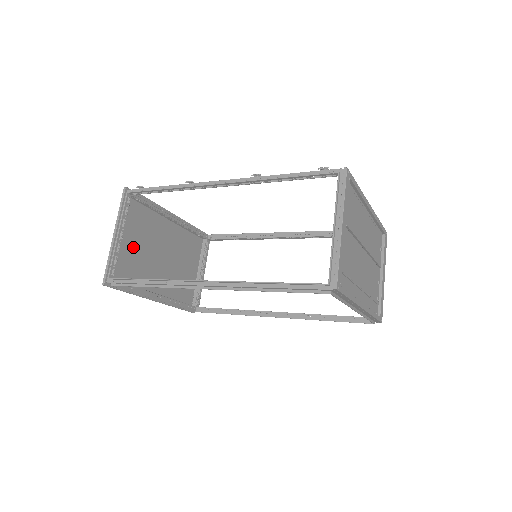
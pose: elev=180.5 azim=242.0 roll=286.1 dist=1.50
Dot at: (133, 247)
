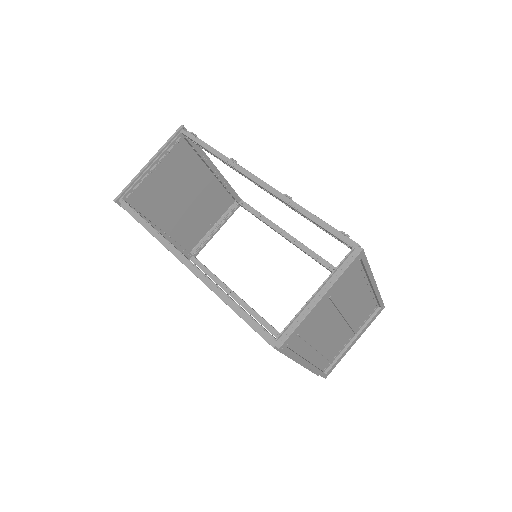
Dot at: (161, 180)
